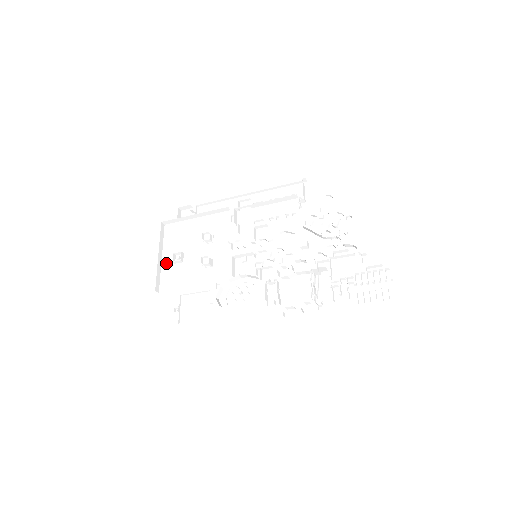
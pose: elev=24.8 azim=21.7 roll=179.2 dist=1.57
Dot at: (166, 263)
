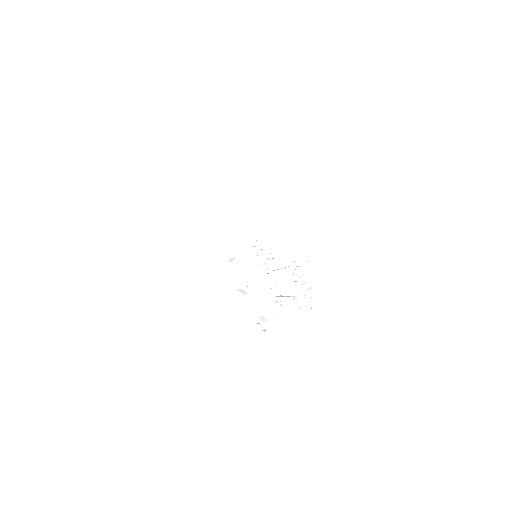
Dot at: (215, 198)
